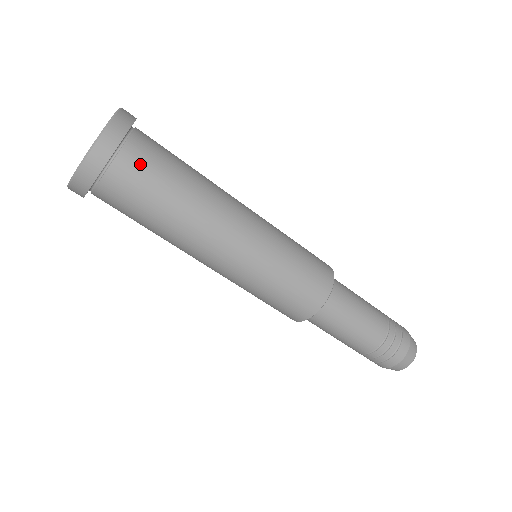
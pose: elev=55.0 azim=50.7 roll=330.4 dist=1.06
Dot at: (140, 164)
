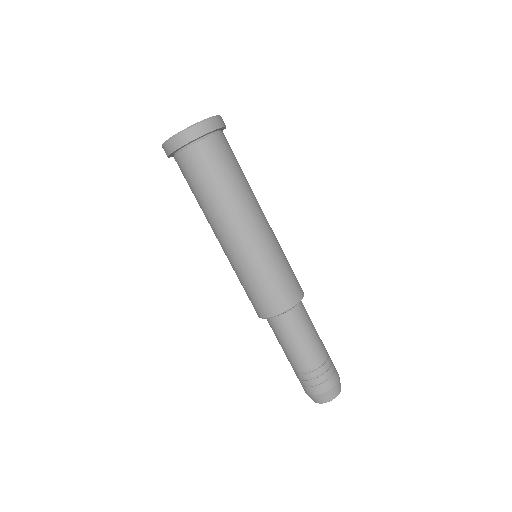
Dot at: (227, 146)
